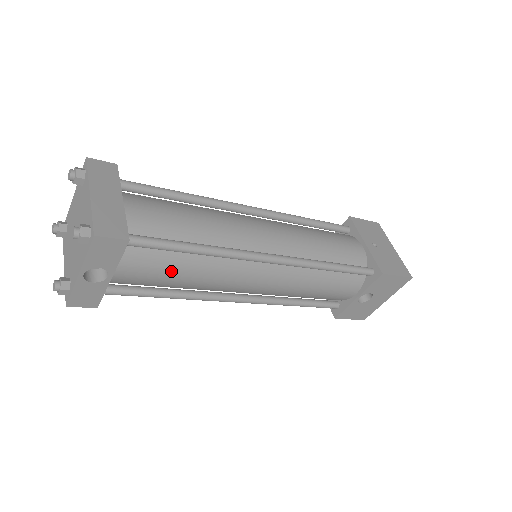
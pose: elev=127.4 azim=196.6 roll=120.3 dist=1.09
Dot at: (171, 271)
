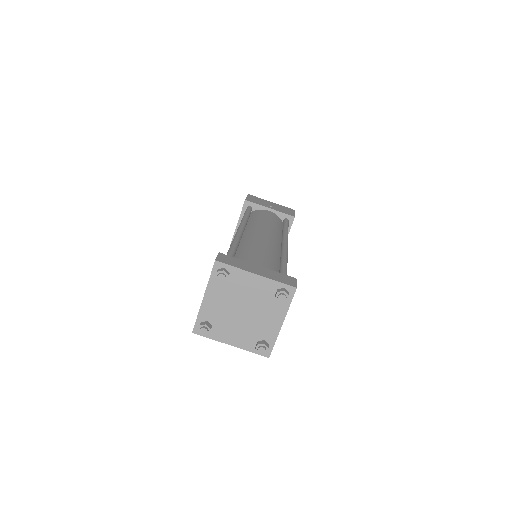
Dot at: occluded
